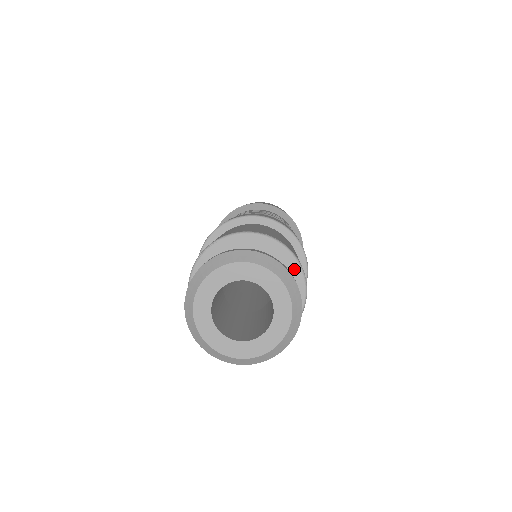
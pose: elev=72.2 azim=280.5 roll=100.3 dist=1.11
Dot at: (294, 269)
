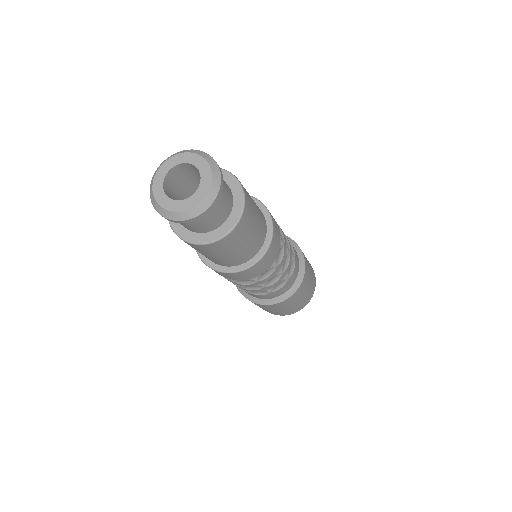
Dot at: (237, 214)
